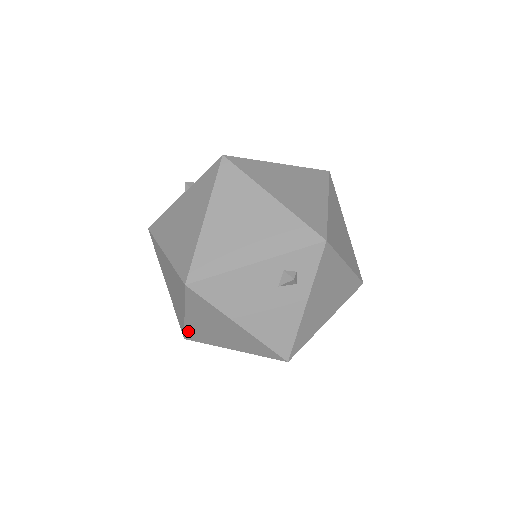
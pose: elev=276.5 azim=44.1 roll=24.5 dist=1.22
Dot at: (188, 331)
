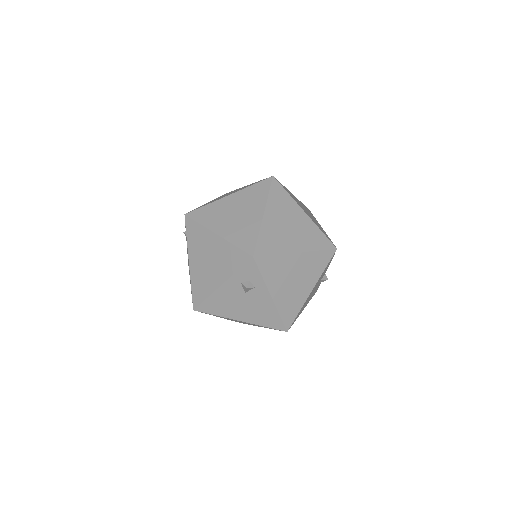
Dot at: (235, 321)
